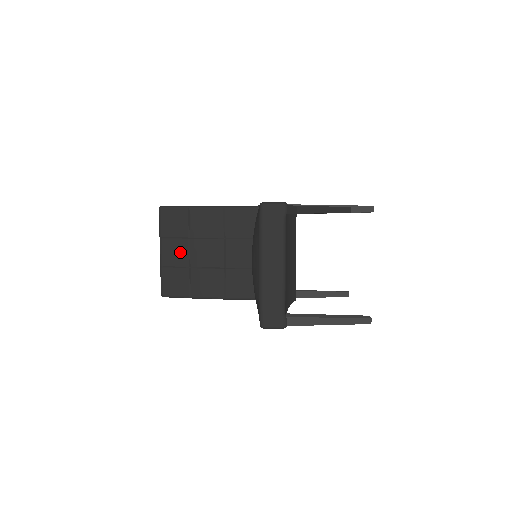
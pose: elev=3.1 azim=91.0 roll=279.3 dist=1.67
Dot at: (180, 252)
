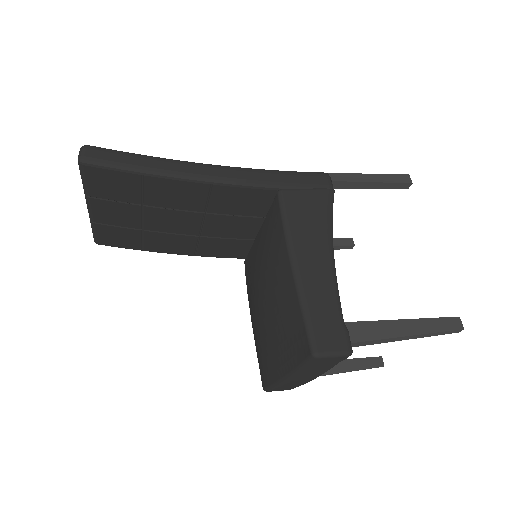
Dot at: (126, 215)
